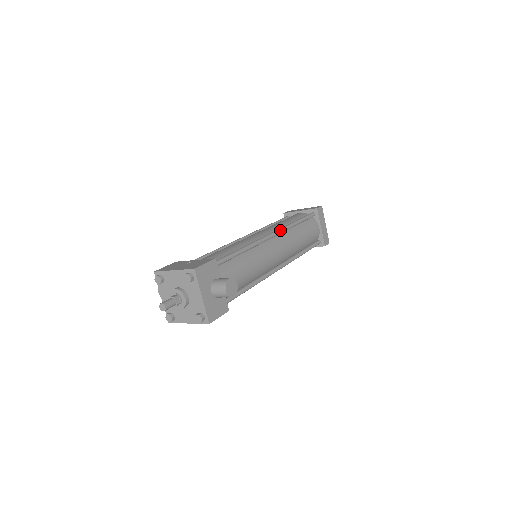
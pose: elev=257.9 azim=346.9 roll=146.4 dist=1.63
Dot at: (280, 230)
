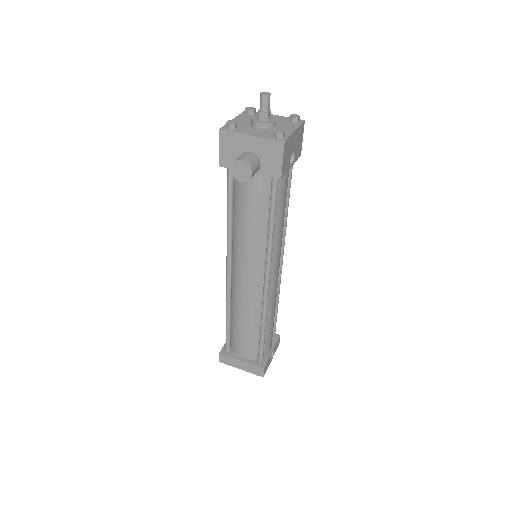
Dot at: occluded
